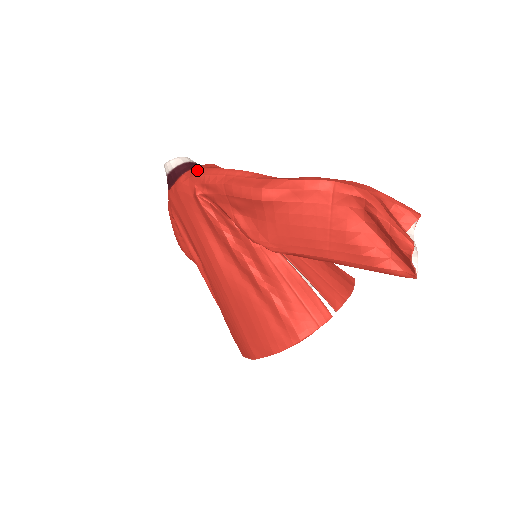
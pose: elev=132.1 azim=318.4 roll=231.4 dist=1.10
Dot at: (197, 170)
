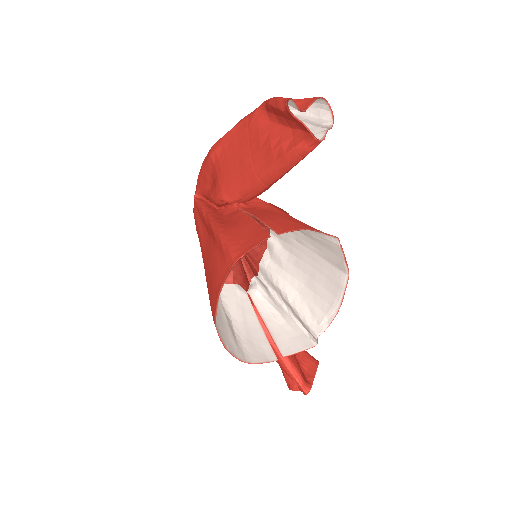
Dot at: occluded
